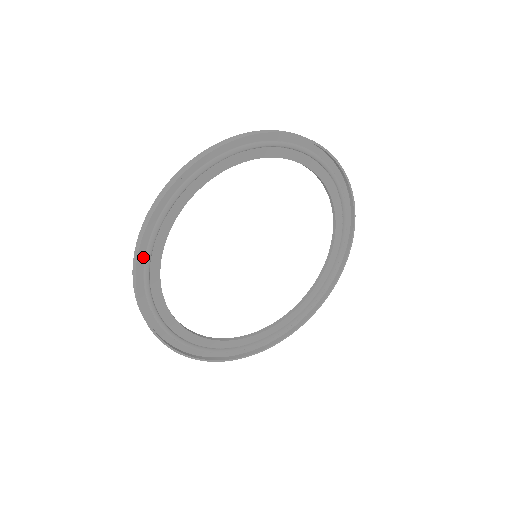
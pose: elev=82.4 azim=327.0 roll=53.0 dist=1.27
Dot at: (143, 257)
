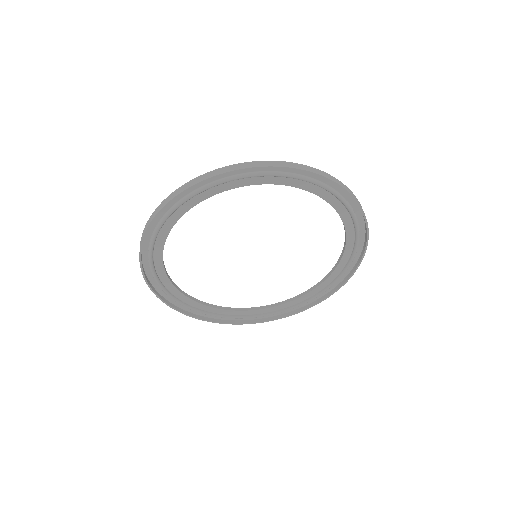
Dot at: (146, 254)
